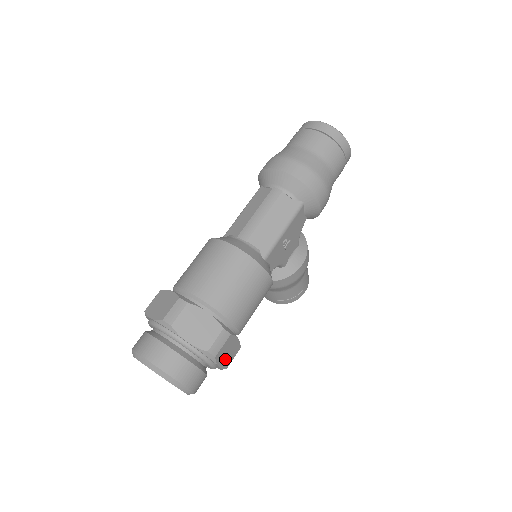
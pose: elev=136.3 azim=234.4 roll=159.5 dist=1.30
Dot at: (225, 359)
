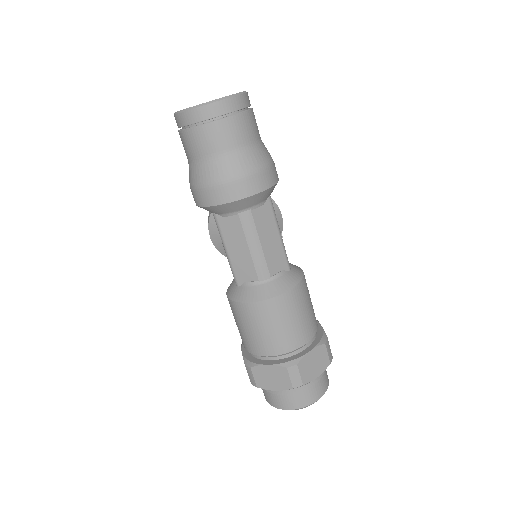
Dot at: occluded
